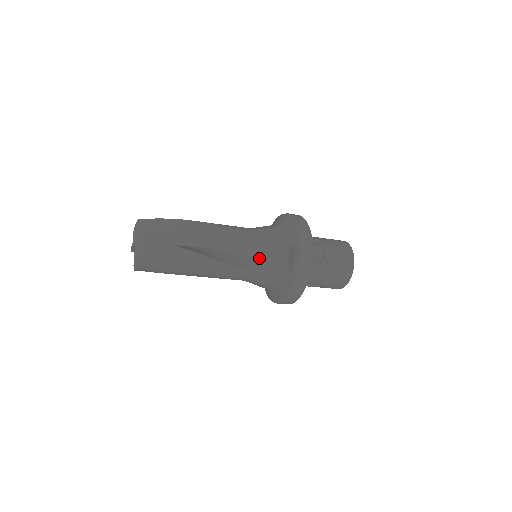
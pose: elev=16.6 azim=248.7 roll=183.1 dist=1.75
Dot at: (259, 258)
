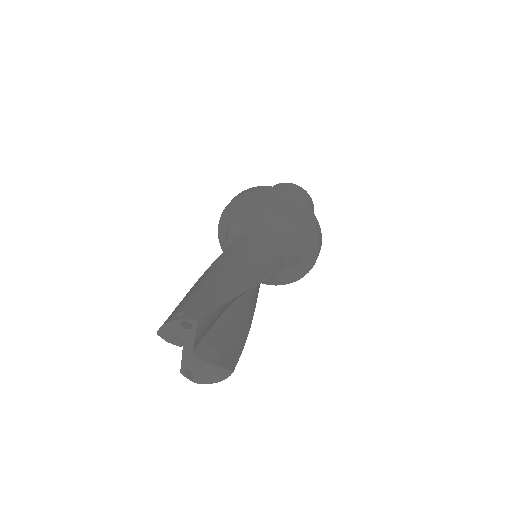
Dot at: occluded
